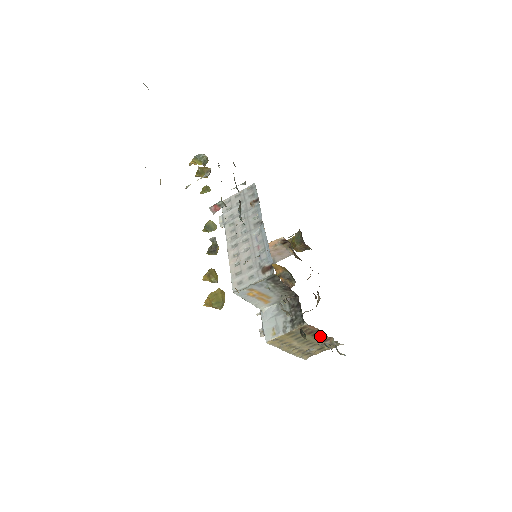
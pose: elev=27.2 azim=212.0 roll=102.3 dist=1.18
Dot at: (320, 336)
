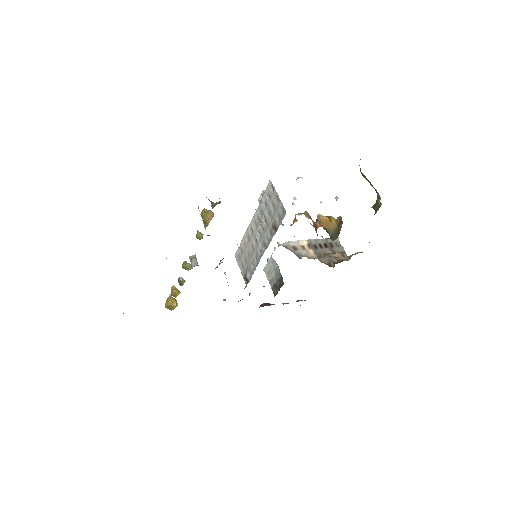
Dot at: occluded
